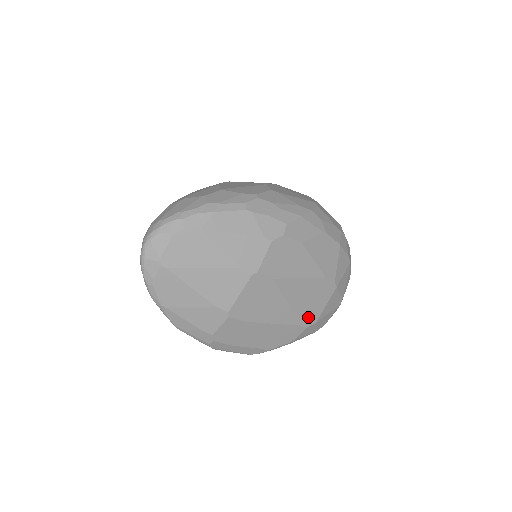
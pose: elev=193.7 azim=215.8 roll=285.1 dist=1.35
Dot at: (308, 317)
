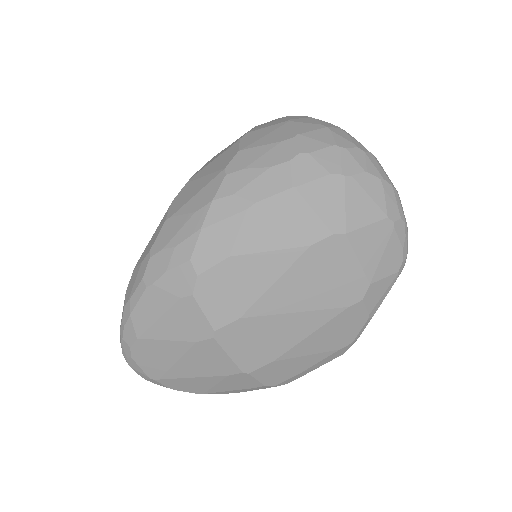
Dot at: (348, 292)
